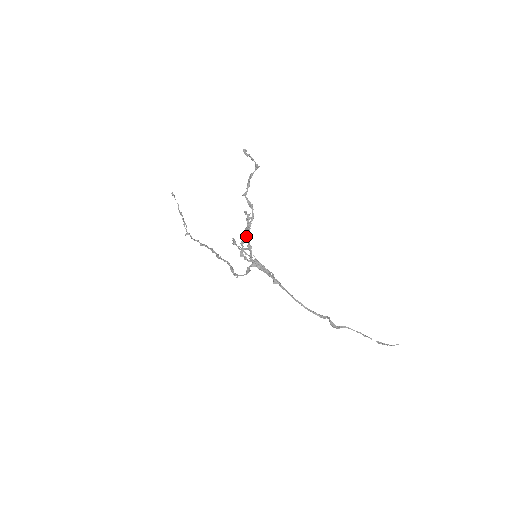
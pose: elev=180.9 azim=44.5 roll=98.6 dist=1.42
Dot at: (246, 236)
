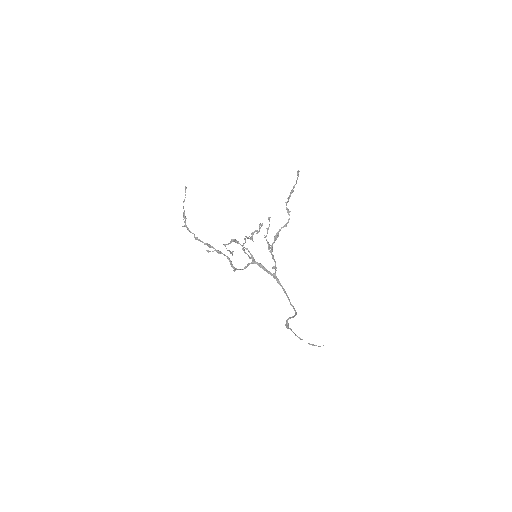
Dot at: (265, 236)
